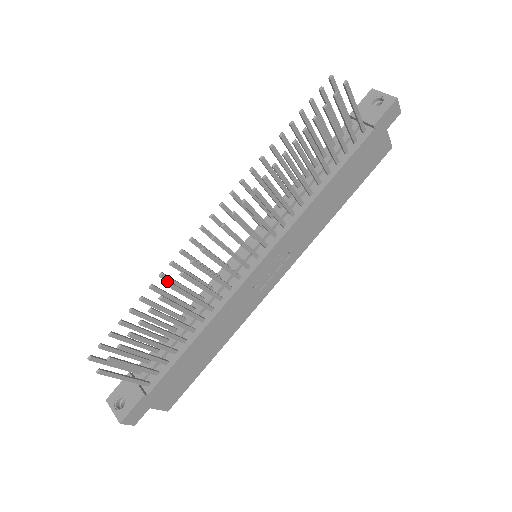
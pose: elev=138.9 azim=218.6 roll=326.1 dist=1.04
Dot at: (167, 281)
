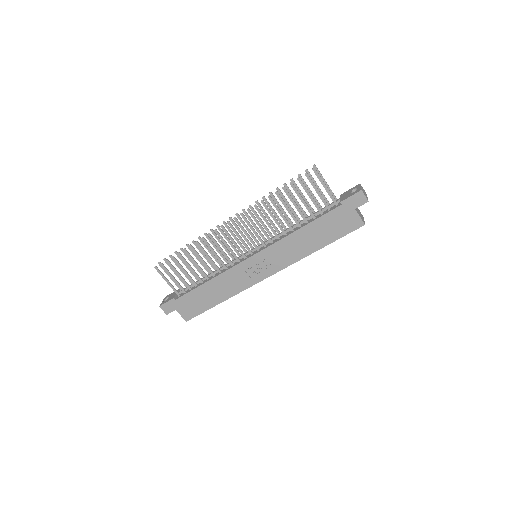
Dot at: (202, 243)
